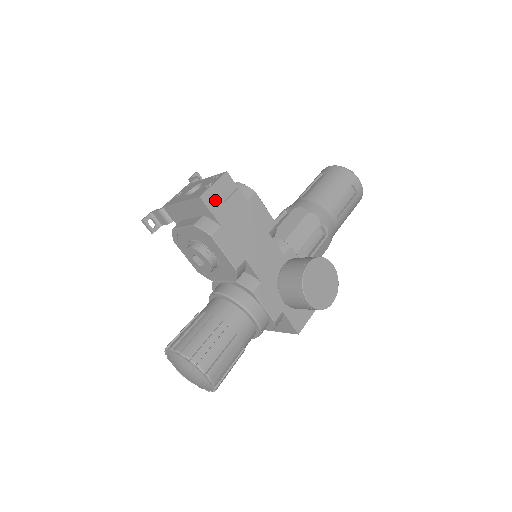
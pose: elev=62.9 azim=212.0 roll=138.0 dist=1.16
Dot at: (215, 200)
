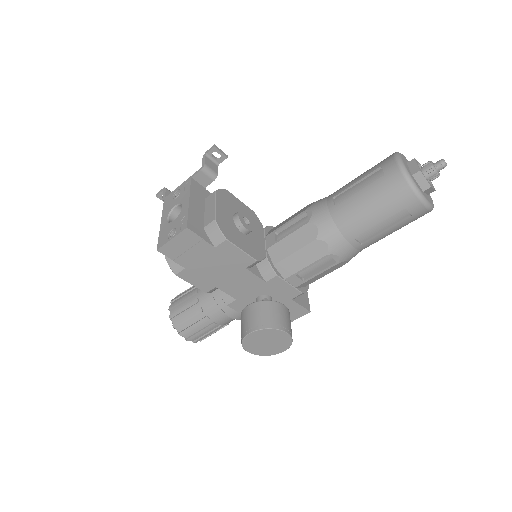
Dot at: (175, 251)
